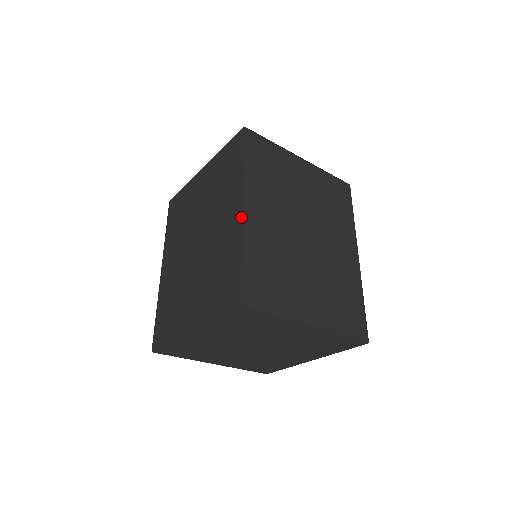
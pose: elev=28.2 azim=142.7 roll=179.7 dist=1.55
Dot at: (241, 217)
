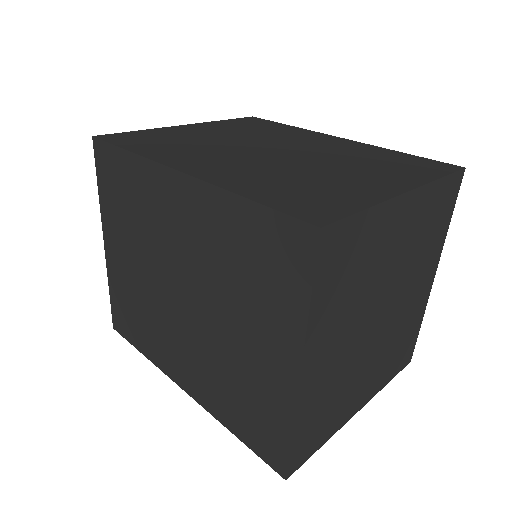
Dot at: (191, 179)
